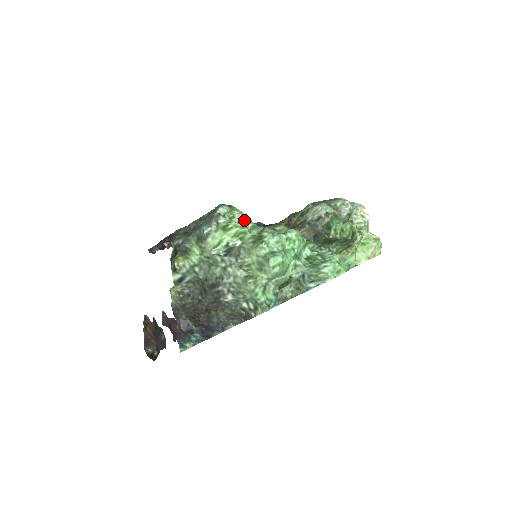
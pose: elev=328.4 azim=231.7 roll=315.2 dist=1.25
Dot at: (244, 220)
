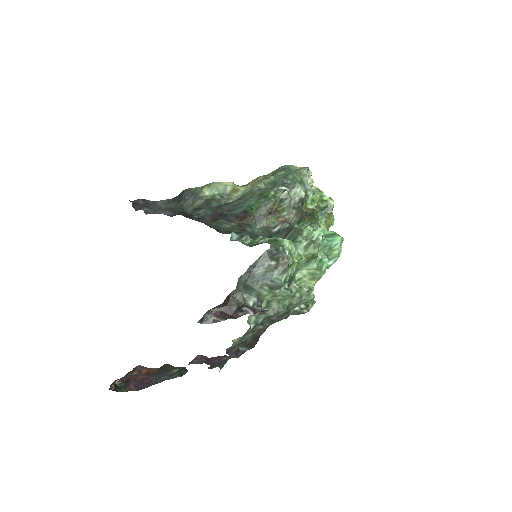
Dot at: (294, 247)
